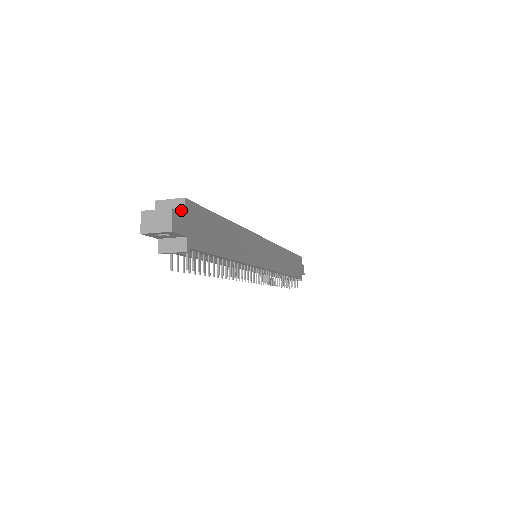
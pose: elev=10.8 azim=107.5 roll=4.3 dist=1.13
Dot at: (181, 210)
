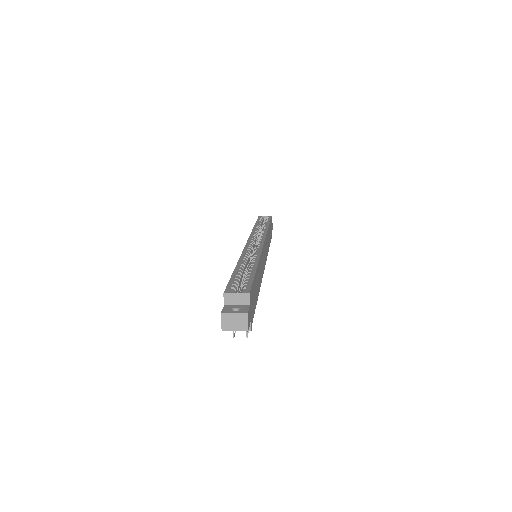
Dot at: (247, 303)
